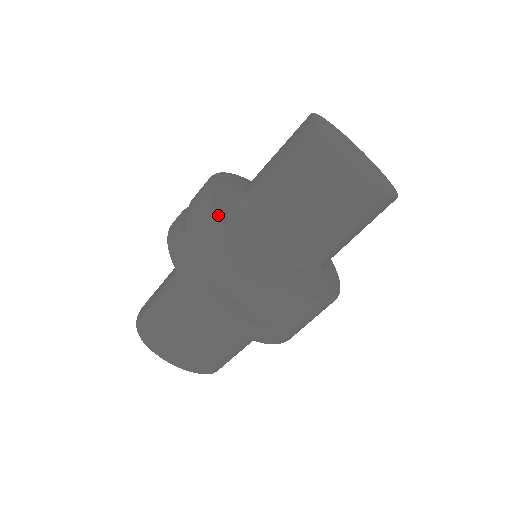
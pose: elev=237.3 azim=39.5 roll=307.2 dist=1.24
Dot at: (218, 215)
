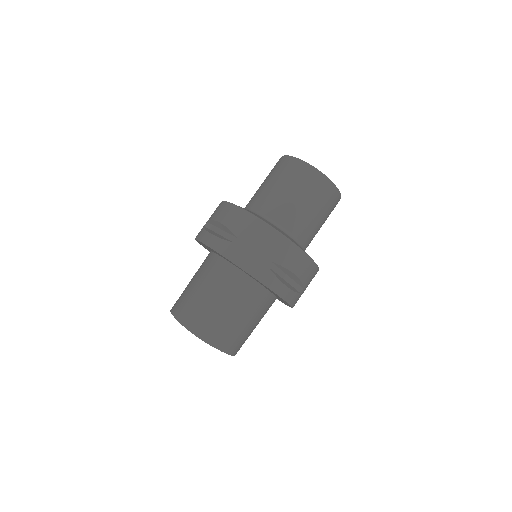
Dot at: (268, 223)
